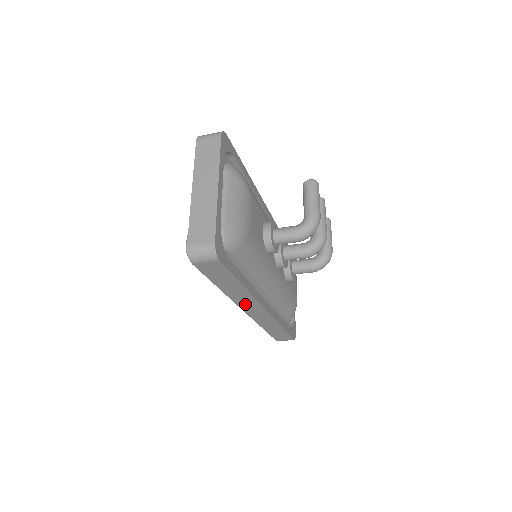
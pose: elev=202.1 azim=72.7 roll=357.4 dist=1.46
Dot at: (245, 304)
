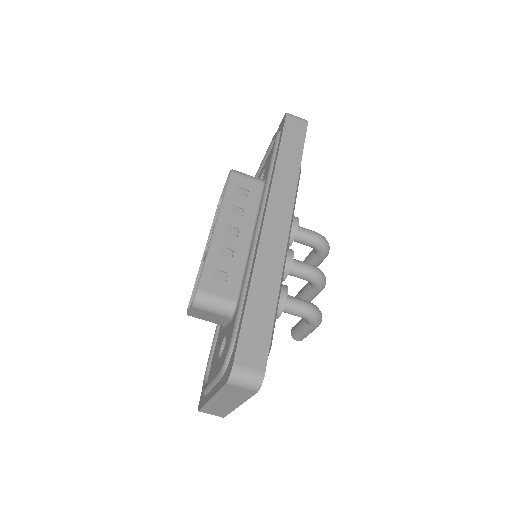
Dot at: (278, 199)
